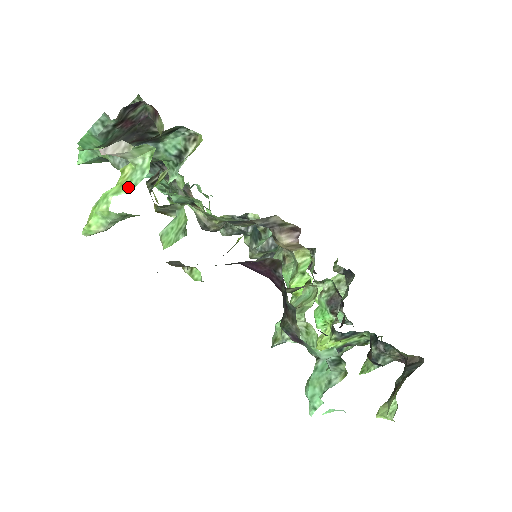
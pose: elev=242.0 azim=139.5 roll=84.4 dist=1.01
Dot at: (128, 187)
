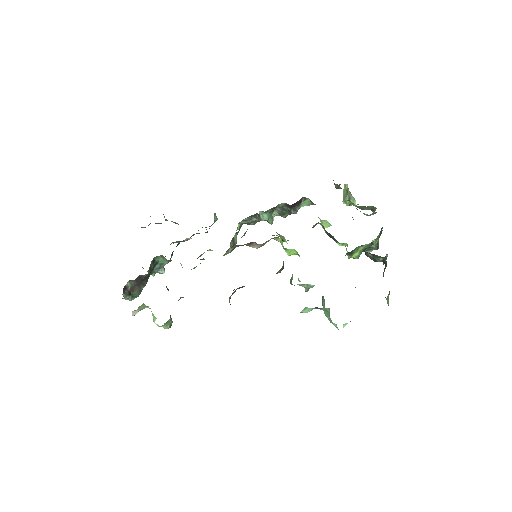
Dot at: (155, 317)
